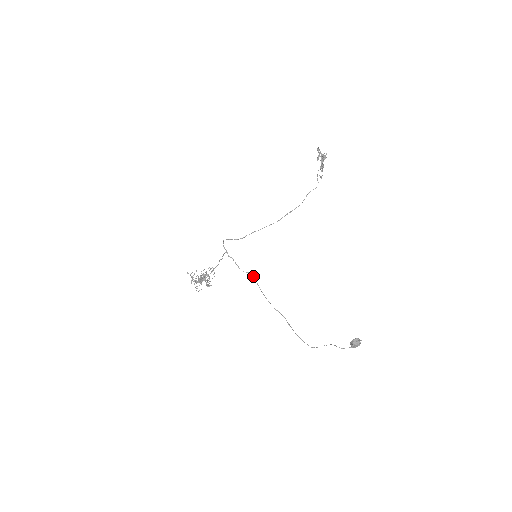
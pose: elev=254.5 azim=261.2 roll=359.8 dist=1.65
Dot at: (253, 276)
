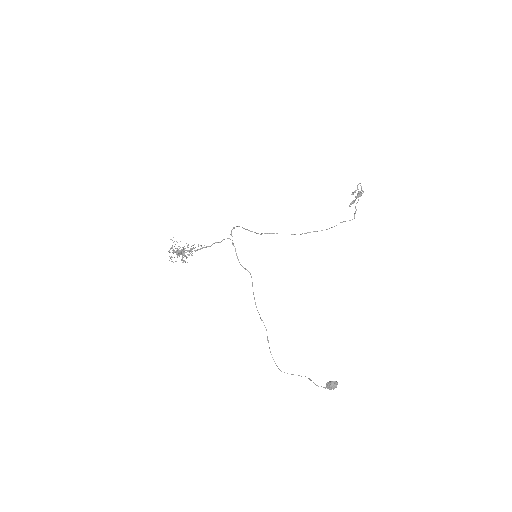
Dot at: (251, 276)
